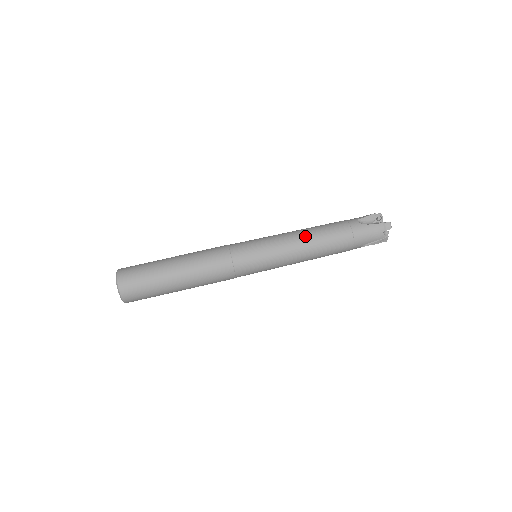
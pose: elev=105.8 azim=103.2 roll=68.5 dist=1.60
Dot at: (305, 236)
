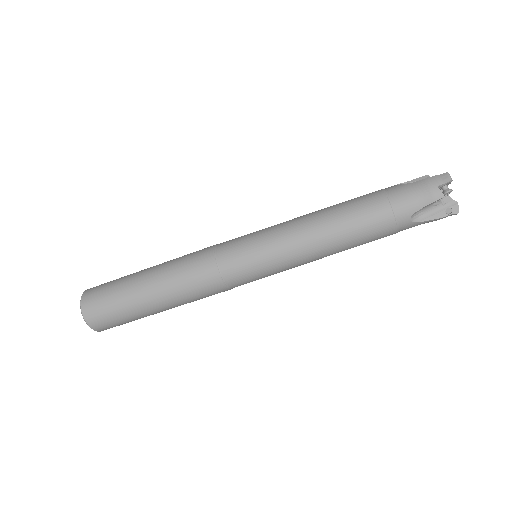
Dot at: (329, 252)
